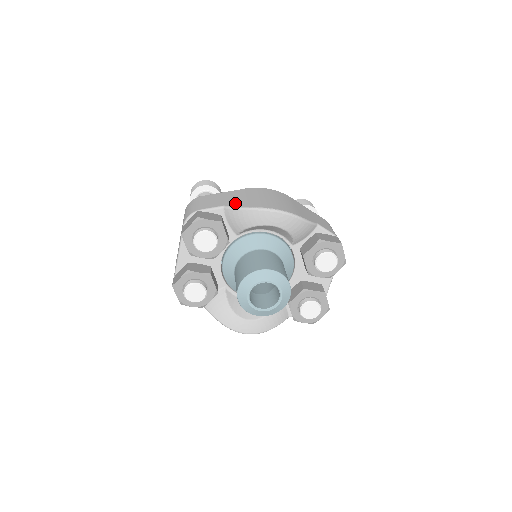
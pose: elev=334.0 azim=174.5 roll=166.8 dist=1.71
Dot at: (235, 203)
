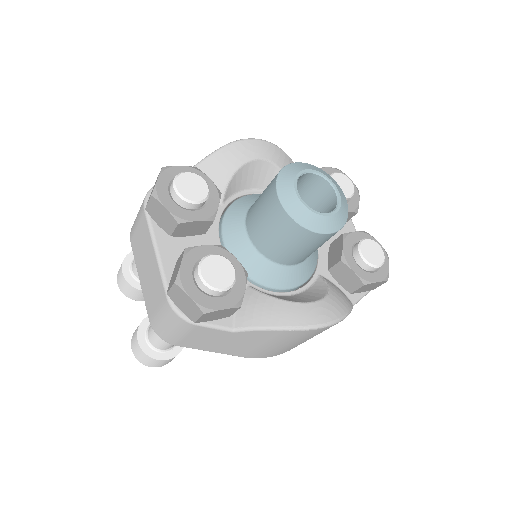
Dot at: occluded
